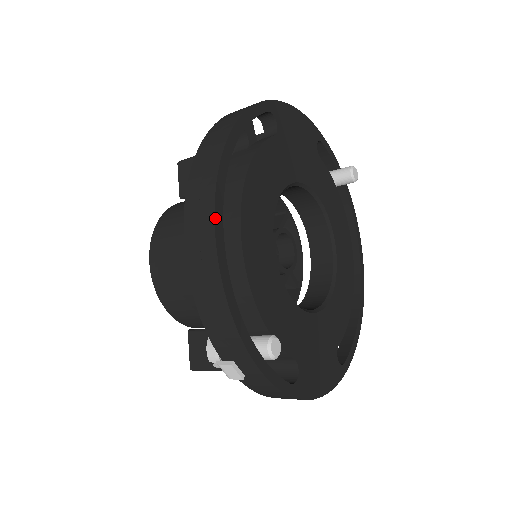
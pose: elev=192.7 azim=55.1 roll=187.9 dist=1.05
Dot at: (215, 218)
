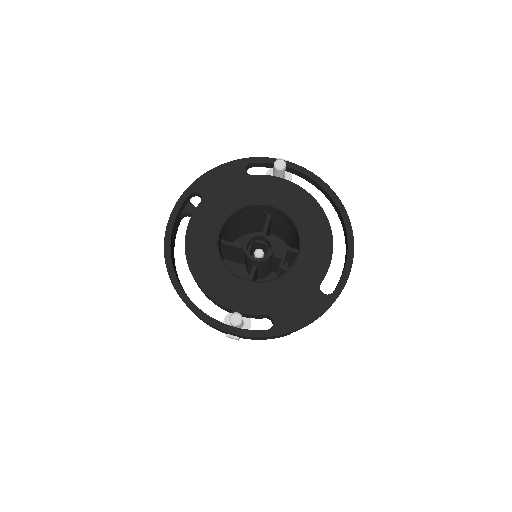
Dot at: (171, 280)
